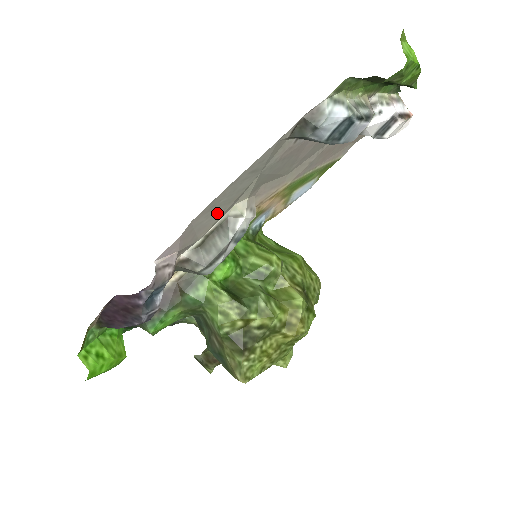
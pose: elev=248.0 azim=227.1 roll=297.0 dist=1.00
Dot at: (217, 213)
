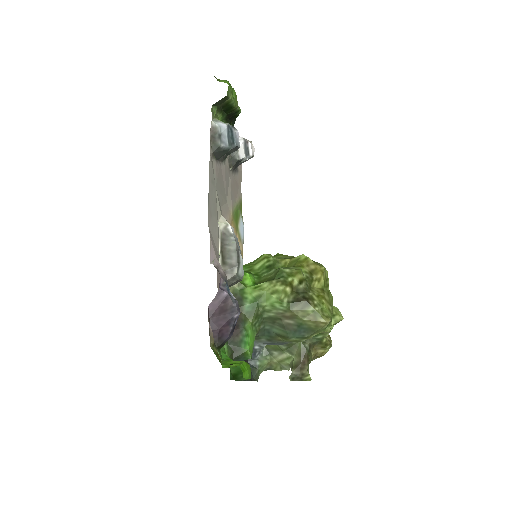
Dot at: (215, 224)
